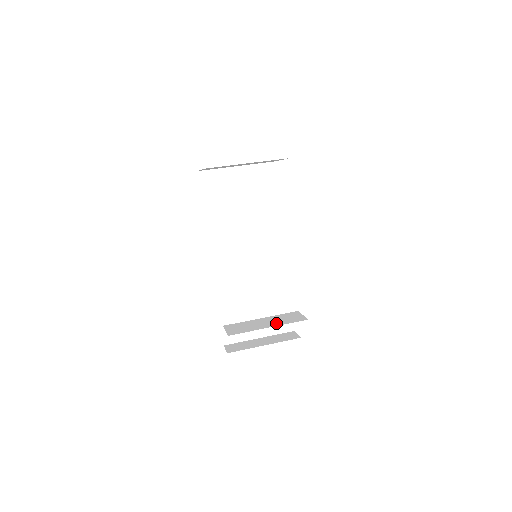
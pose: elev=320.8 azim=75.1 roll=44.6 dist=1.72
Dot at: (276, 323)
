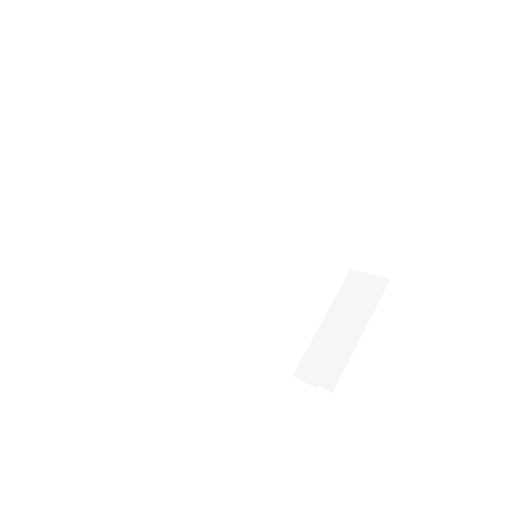
Dot at: (359, 317)
